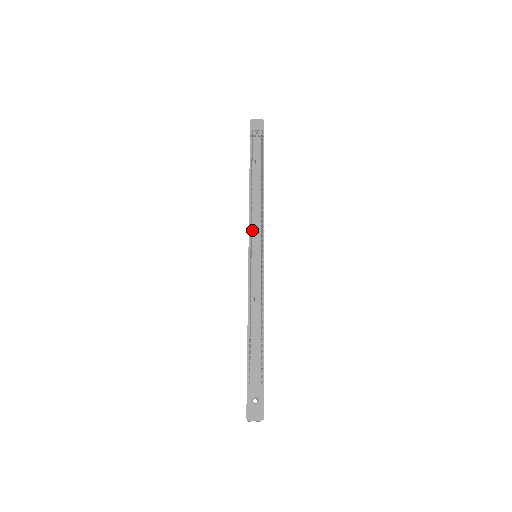
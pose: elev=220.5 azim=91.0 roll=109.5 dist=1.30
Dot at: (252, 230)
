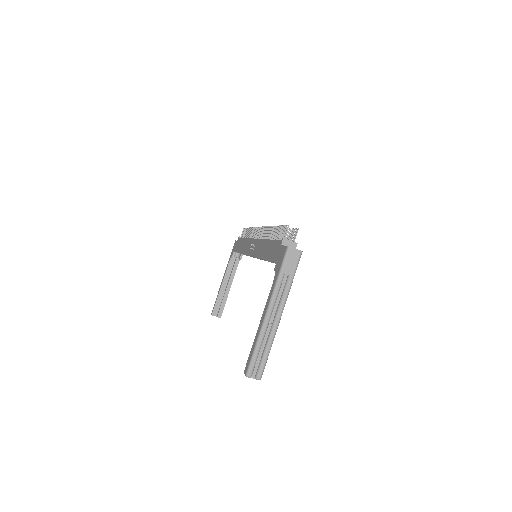
Dot at: occluded
